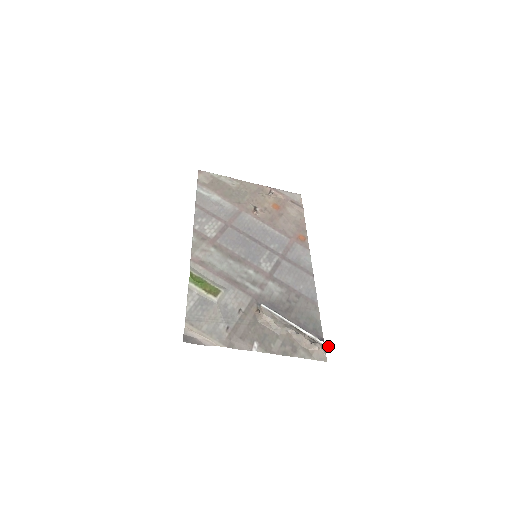
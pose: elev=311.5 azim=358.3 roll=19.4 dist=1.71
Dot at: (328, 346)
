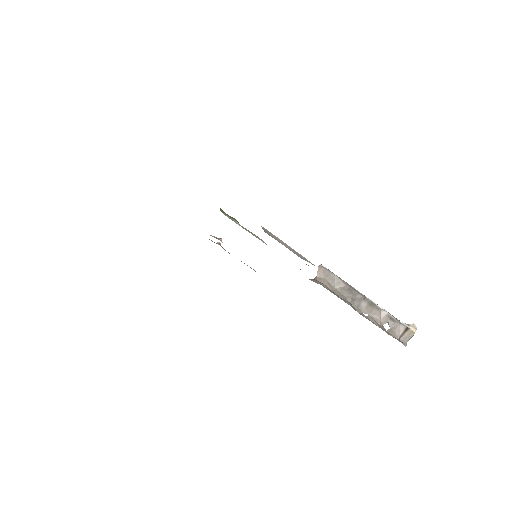
Dot at: (412, 329)
